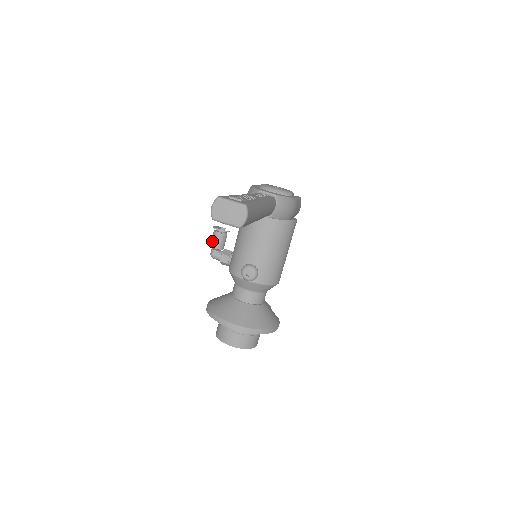
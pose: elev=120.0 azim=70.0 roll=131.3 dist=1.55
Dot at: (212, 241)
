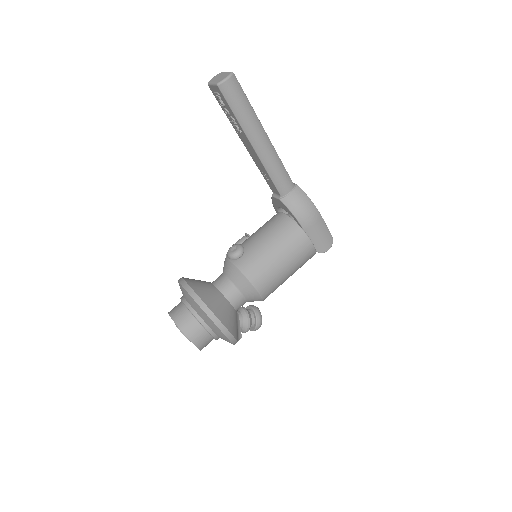
Dot at: (236, 242)
